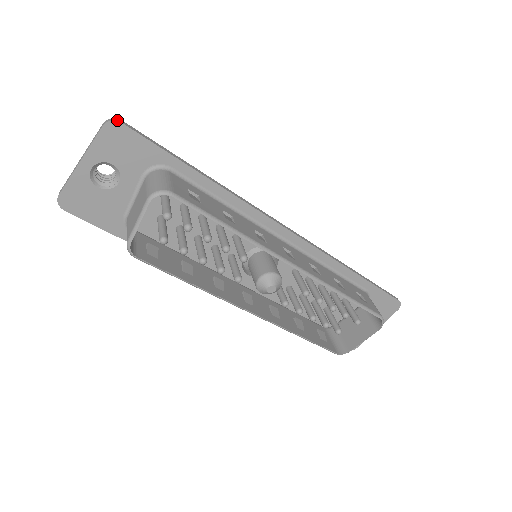
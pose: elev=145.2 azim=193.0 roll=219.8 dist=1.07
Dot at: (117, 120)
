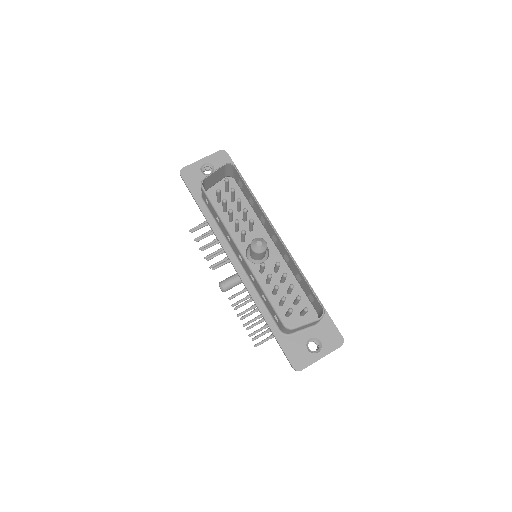
Dot at: (226, 152)
